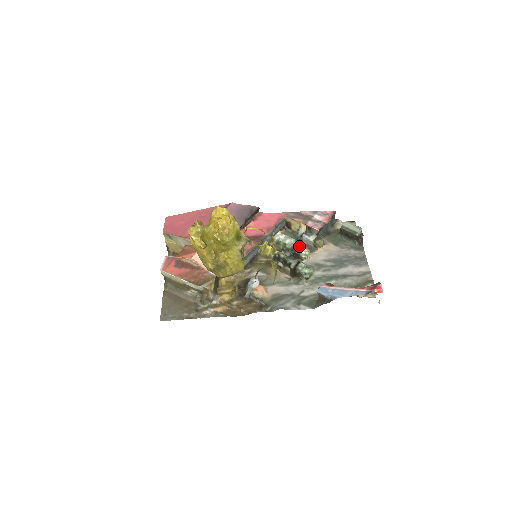
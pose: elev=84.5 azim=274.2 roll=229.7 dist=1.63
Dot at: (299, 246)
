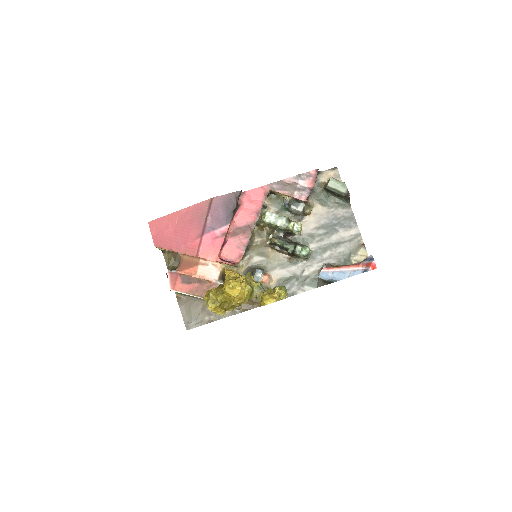
Dot at: (291, 225)
